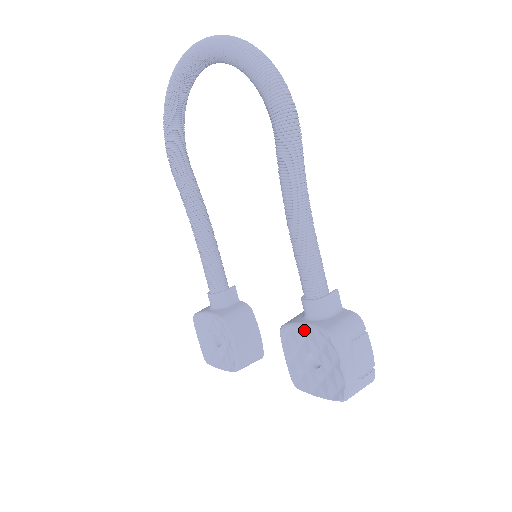
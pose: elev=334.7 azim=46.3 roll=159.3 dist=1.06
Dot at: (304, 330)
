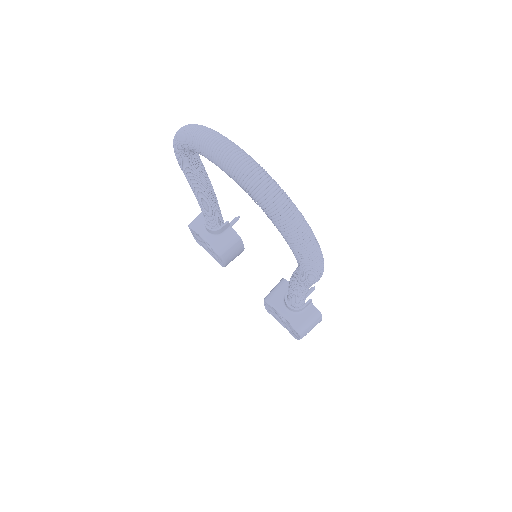
Dot at: (282, 316)
